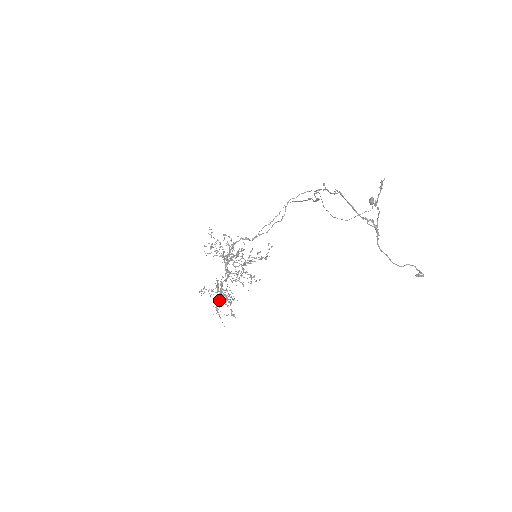
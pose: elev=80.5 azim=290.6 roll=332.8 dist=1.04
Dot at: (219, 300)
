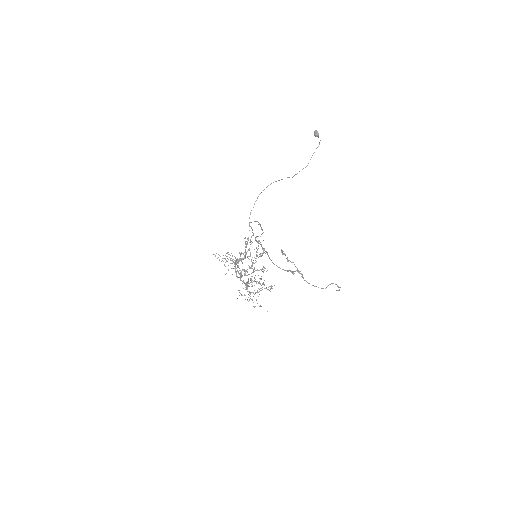
Dot at: occluded
